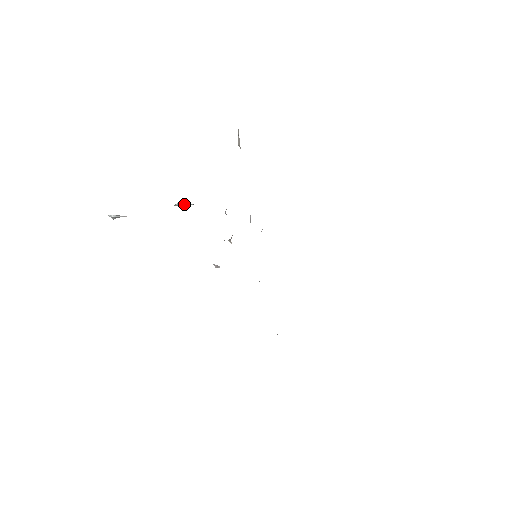
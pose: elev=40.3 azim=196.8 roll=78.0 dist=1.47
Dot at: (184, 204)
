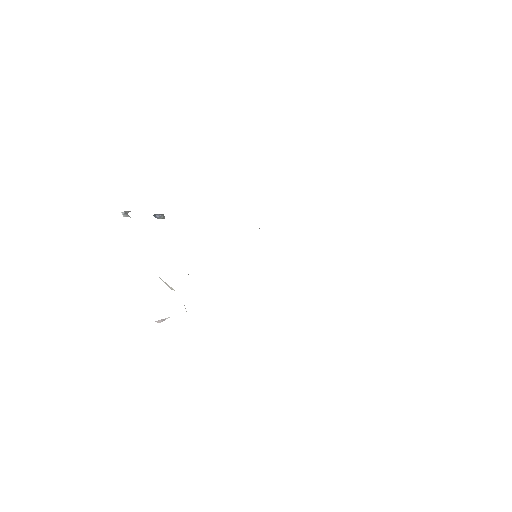
Dot at: (157, 218)
